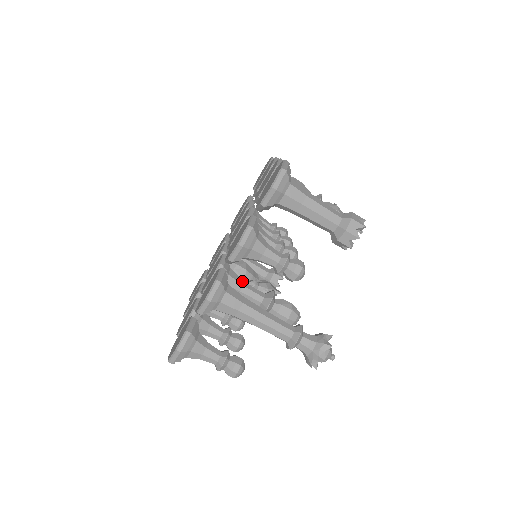
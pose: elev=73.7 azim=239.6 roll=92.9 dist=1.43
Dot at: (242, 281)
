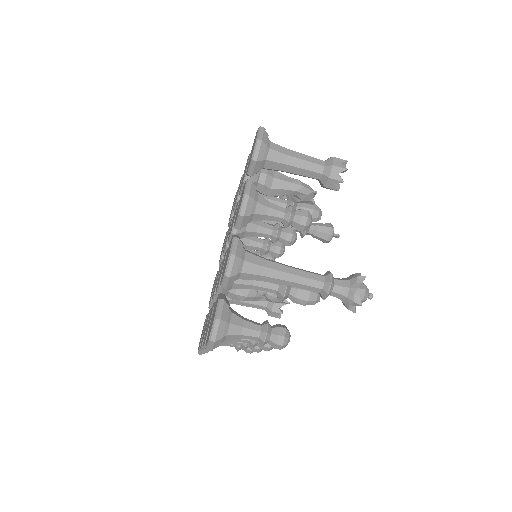
Dot at: occluded
